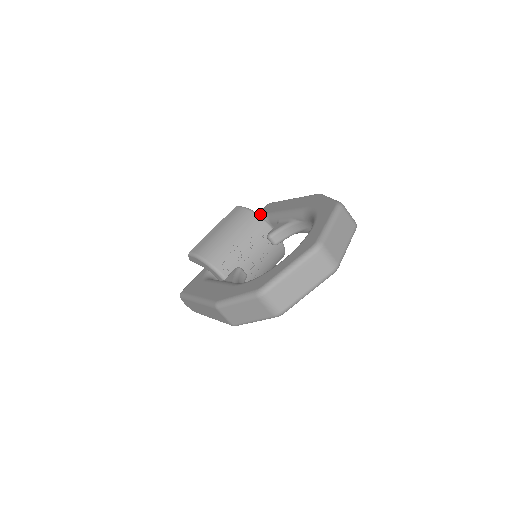
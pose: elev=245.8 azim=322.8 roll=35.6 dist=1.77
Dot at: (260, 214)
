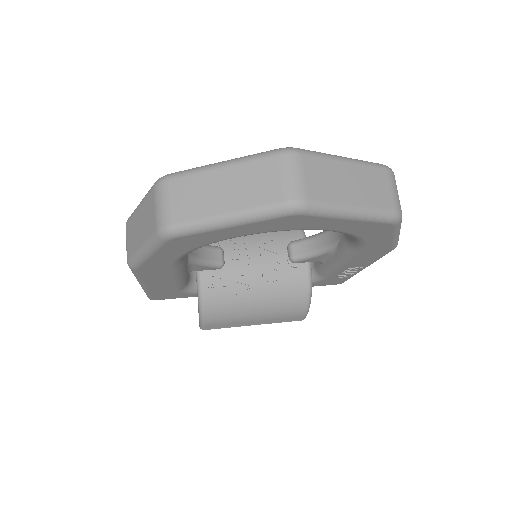
Dot at: occluded
